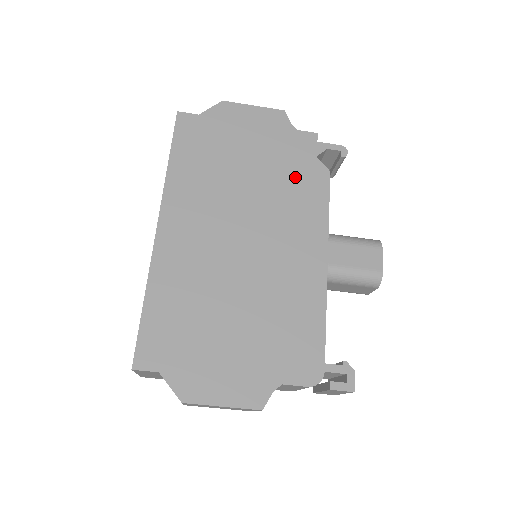
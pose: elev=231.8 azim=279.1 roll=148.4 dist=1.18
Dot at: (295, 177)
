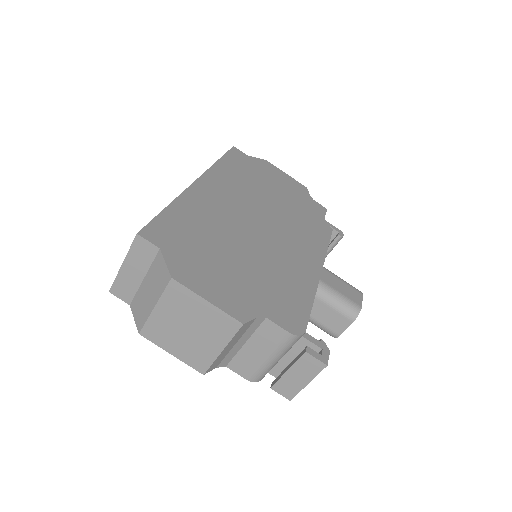
Dot at: (307, 218)
